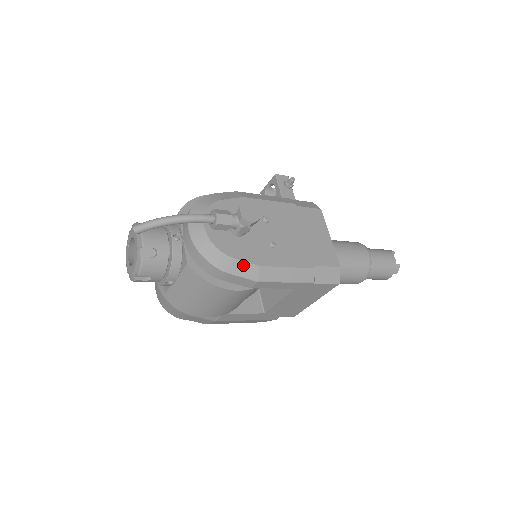
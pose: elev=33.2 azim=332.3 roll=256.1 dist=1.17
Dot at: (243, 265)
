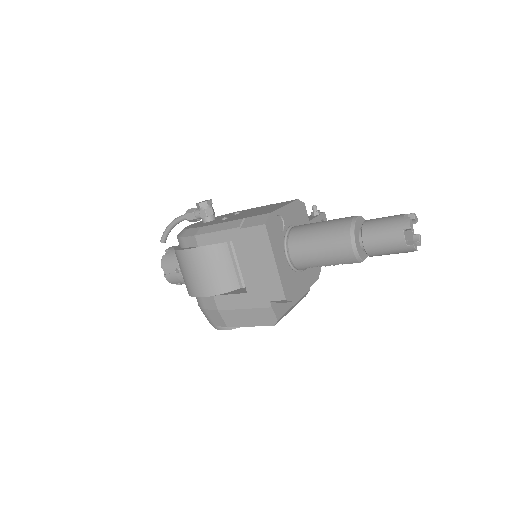
Dot at: (191, 230)
